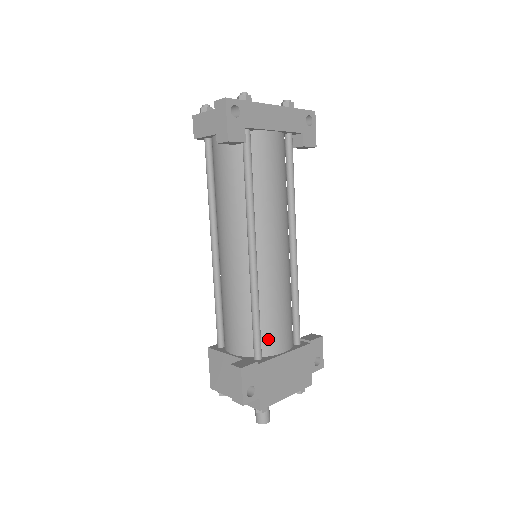
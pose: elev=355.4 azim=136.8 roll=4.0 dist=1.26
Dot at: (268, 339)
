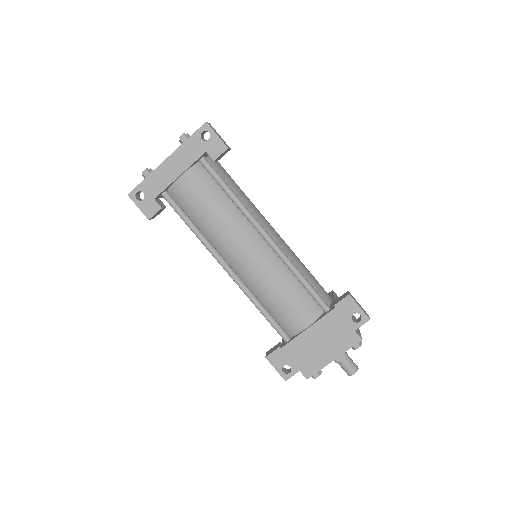
Dot at: (286, 323)
